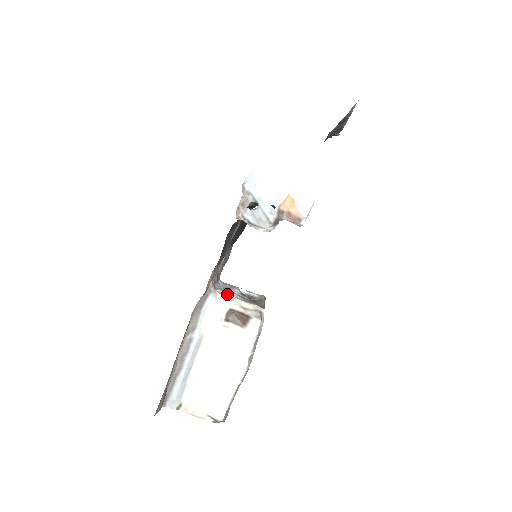
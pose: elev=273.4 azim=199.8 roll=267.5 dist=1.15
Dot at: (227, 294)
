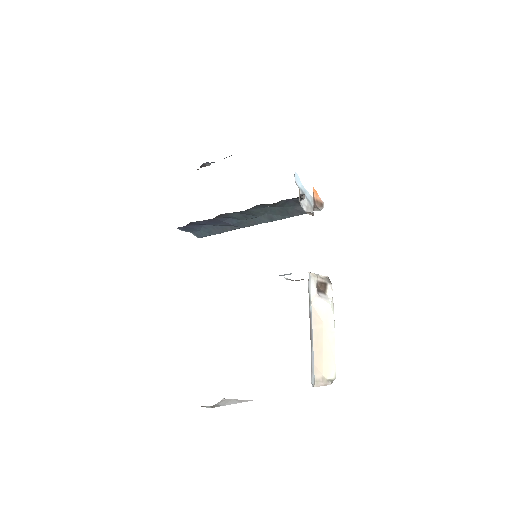
Dot at: occluded
